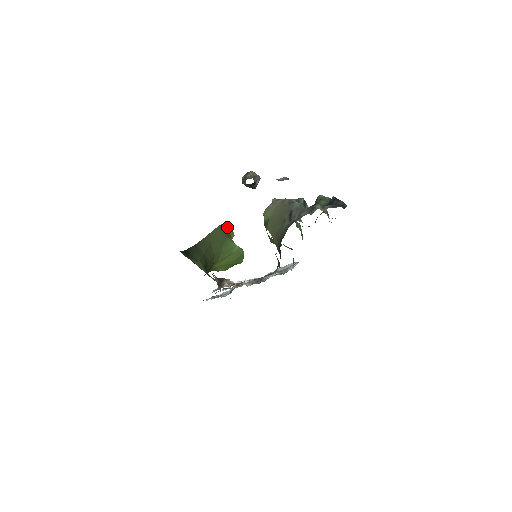
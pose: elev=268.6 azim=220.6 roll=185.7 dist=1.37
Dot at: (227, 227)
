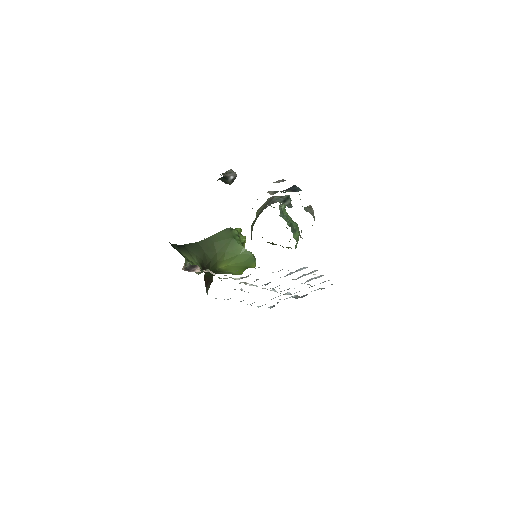
Dot at: (235, 230)
